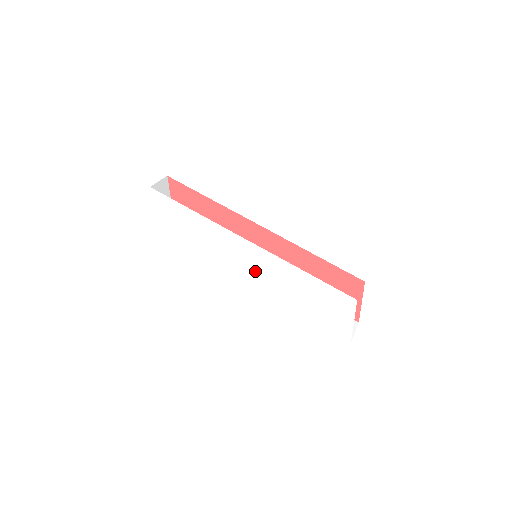
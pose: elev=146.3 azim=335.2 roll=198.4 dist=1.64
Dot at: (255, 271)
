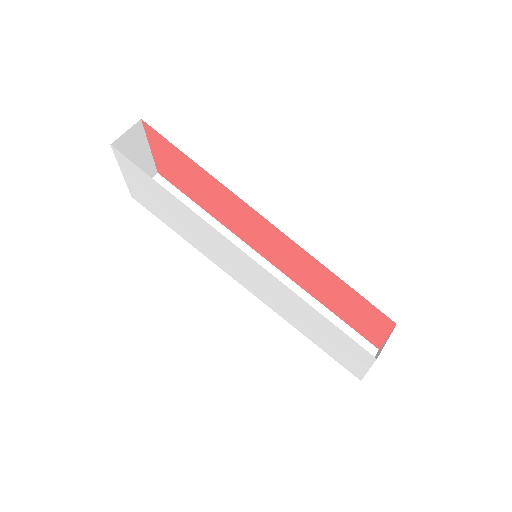
Dot at: (251, 280)
